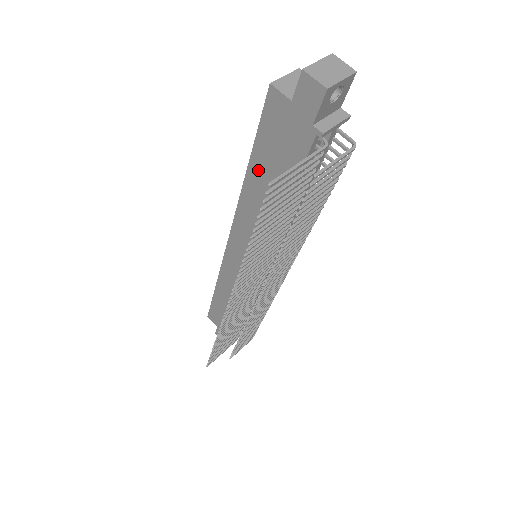
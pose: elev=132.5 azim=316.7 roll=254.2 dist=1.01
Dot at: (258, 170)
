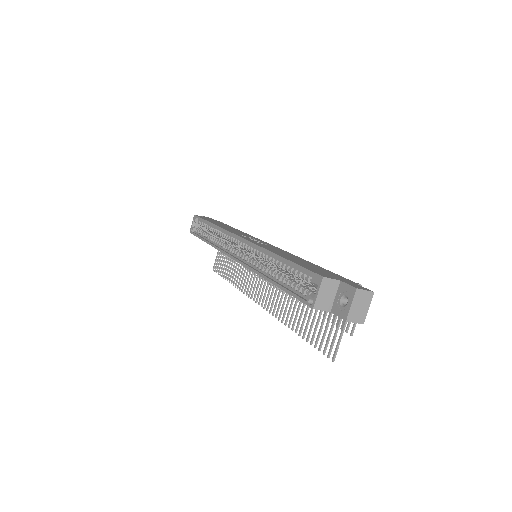
Dot at: occluded
